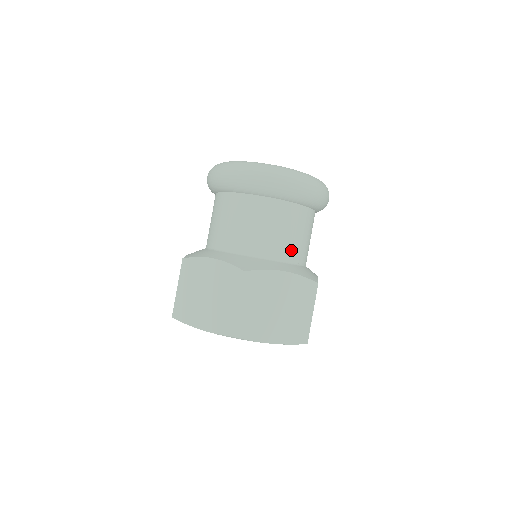
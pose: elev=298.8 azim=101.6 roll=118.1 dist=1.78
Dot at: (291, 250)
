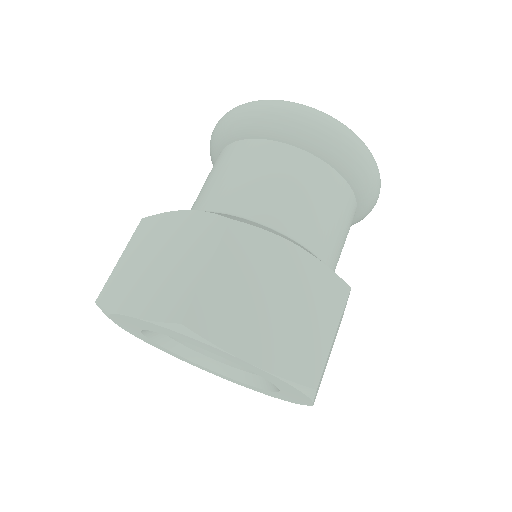
Dot at: (313, 231)
